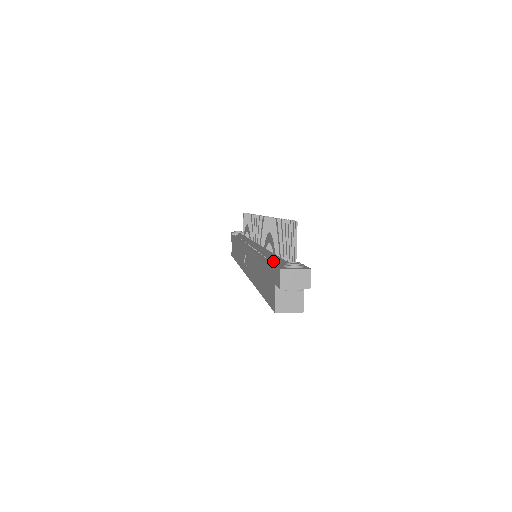
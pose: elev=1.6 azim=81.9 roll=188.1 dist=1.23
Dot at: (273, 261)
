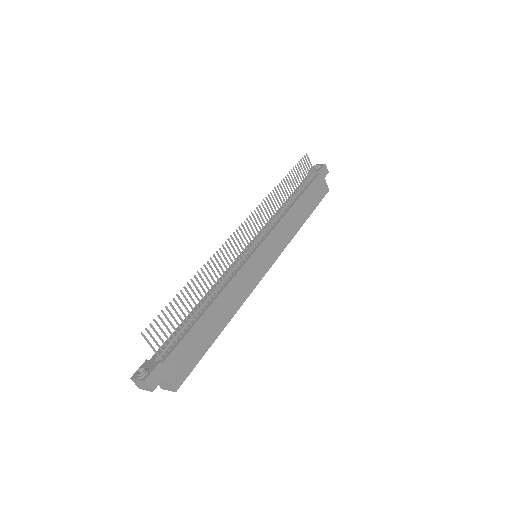
Dot at: occluded
